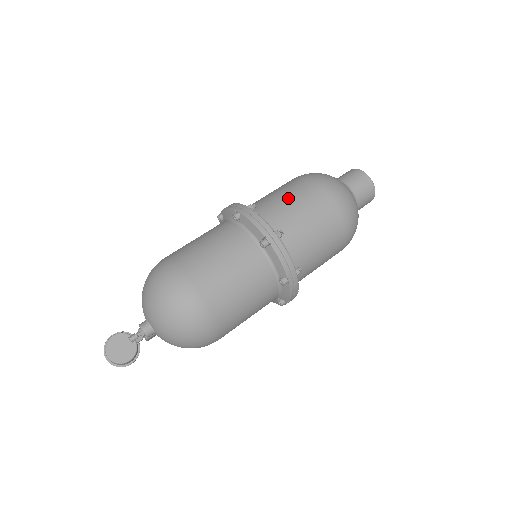
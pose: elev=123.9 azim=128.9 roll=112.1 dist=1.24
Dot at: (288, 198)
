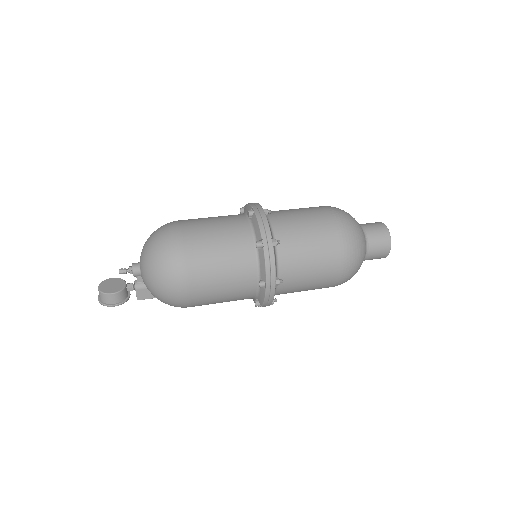
Dot at: occluded
